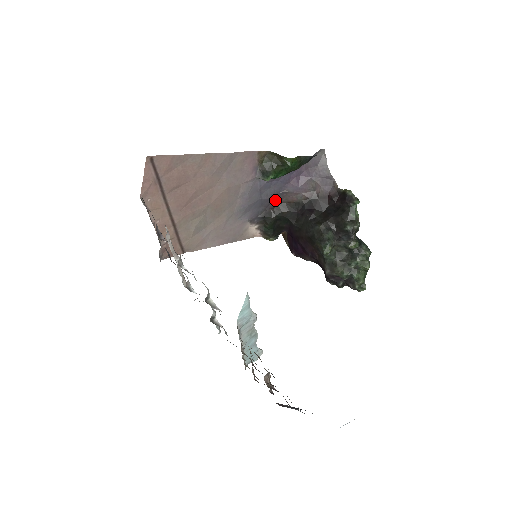
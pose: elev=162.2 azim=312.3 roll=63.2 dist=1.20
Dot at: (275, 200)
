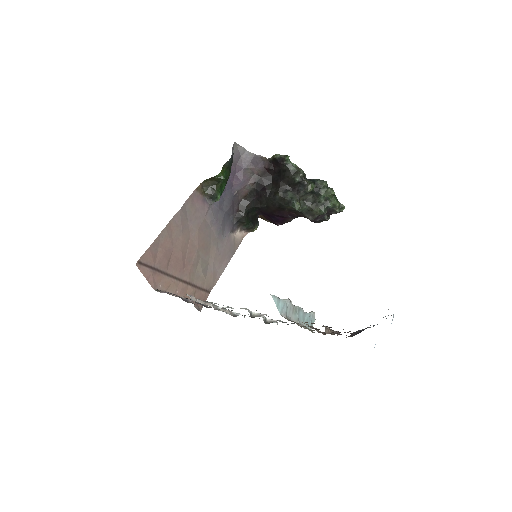
Dot at: (235, 204)
